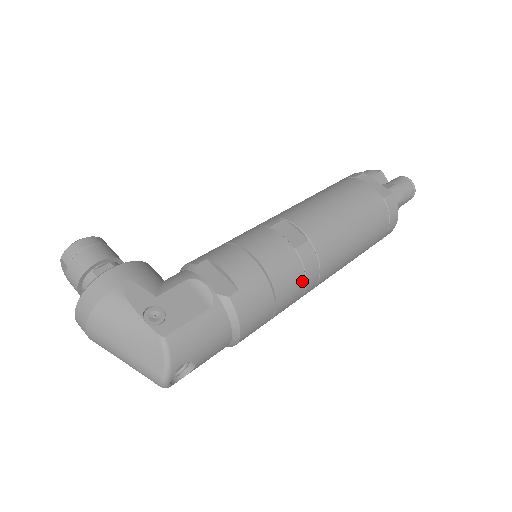
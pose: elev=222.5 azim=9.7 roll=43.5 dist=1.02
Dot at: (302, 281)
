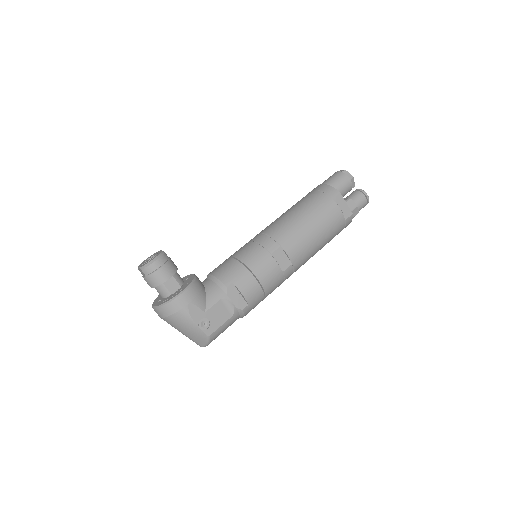
Dot at: occluded
